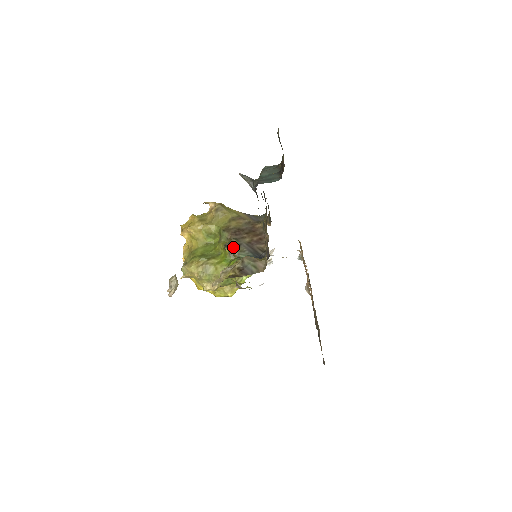
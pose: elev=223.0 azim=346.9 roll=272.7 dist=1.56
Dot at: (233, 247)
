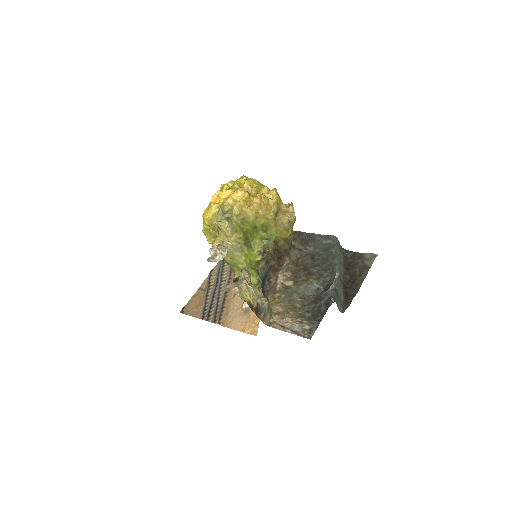
Dot at: (265, 262)
